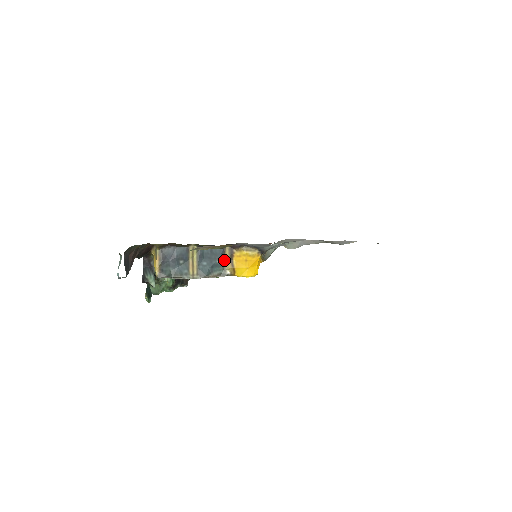
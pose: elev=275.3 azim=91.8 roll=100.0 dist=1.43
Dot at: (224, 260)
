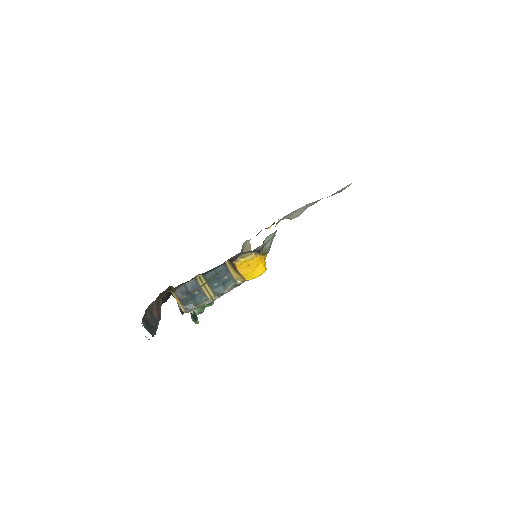
Dot at: (230, 274)
